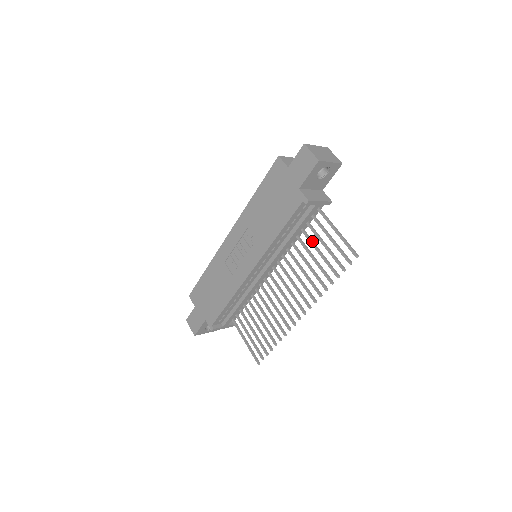
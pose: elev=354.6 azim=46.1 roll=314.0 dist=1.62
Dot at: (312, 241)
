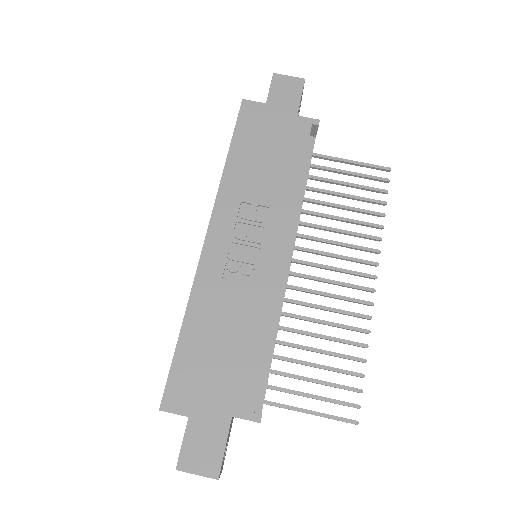
Dot at: (325, 190)
